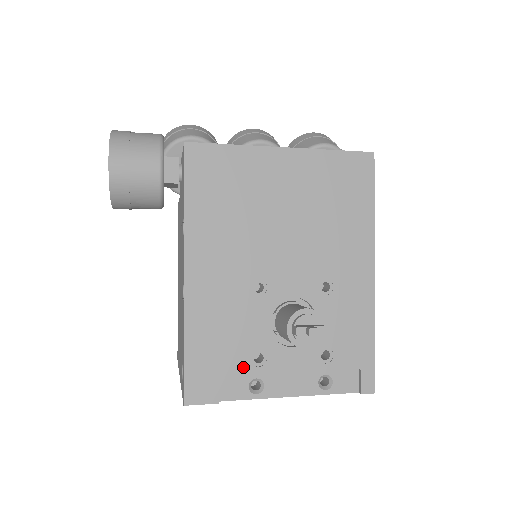
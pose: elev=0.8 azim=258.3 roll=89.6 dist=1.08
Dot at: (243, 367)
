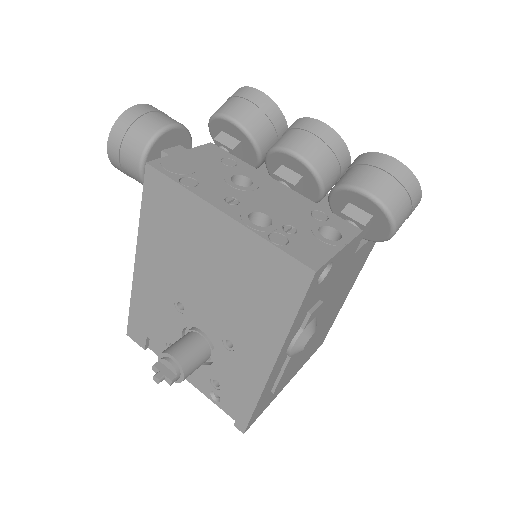
Dot at: (161, 344)
